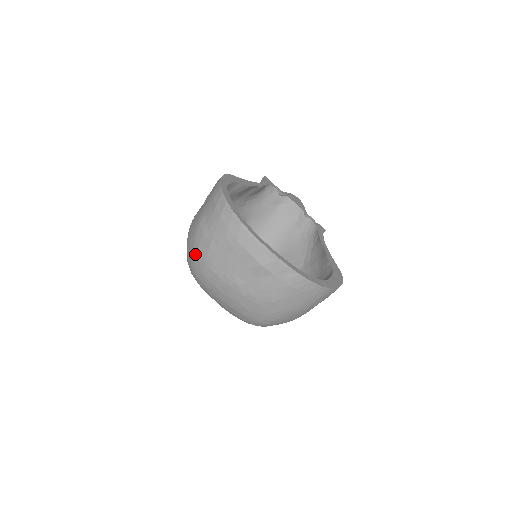
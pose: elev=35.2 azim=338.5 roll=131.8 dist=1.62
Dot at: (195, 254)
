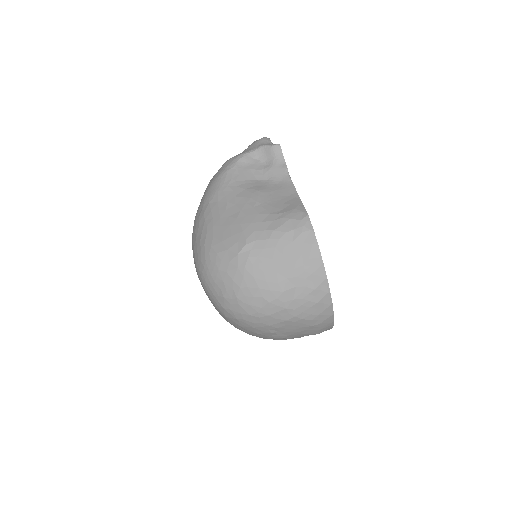
Dot at: (260, 315)
